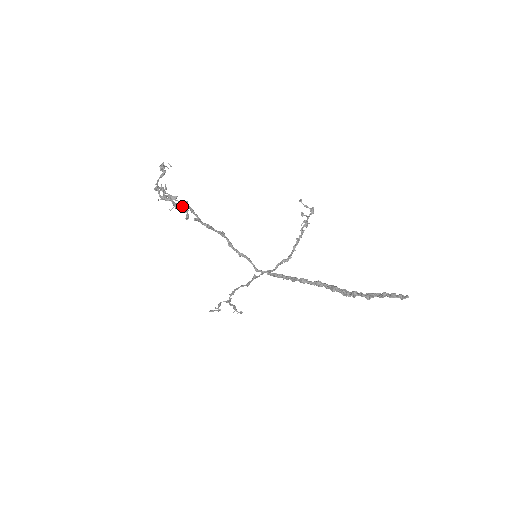
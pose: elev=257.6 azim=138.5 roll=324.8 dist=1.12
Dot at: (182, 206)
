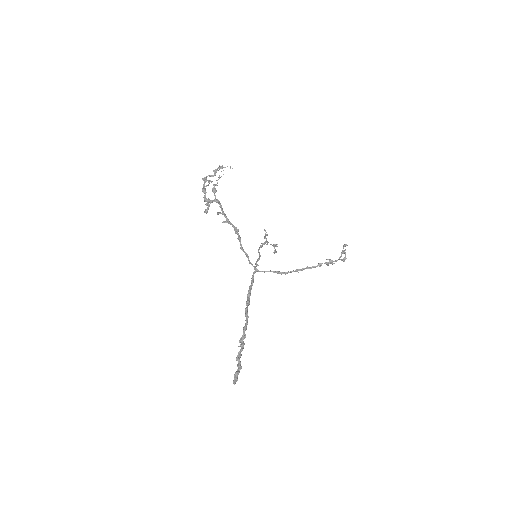
Dot at: (210, 203)
